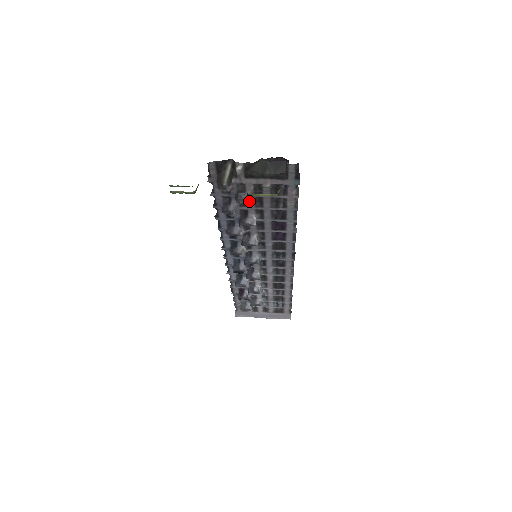
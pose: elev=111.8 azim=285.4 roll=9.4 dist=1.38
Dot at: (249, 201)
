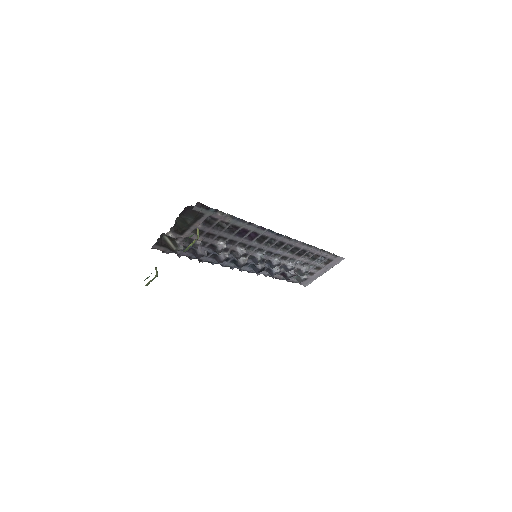
Dot at: (204, 240)
